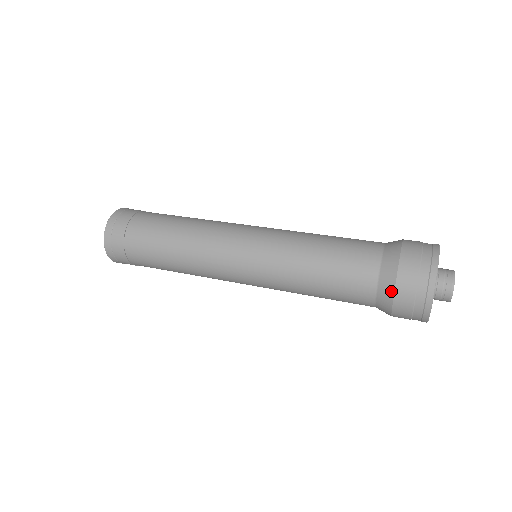
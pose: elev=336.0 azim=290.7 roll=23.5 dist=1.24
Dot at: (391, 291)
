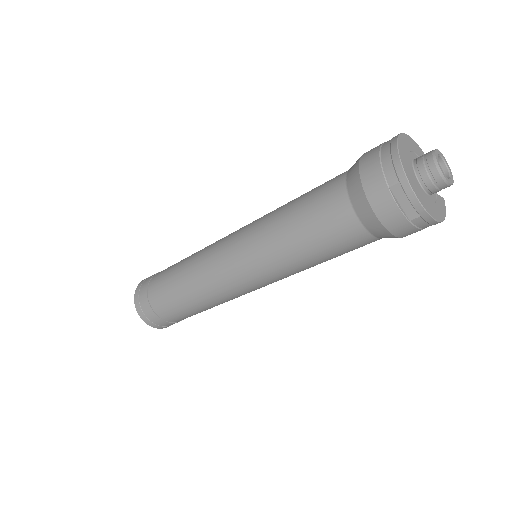
Dot at: occluded
